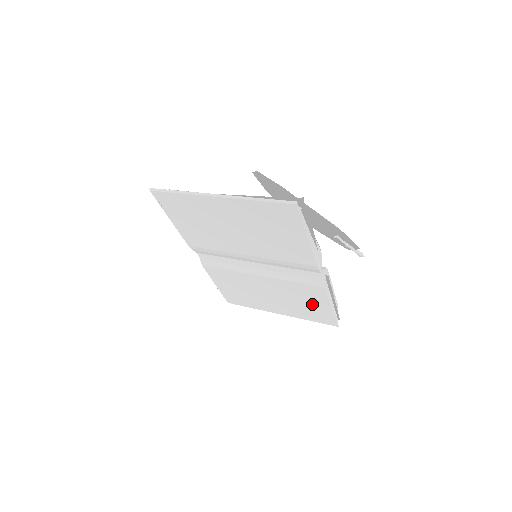
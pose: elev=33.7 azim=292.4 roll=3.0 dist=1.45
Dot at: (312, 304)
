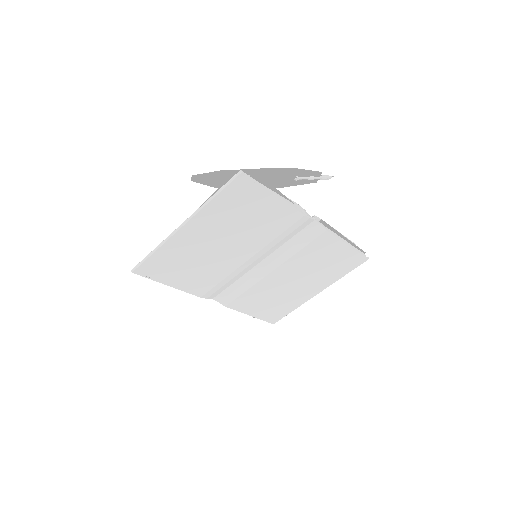
Dot at: (332, 257)
